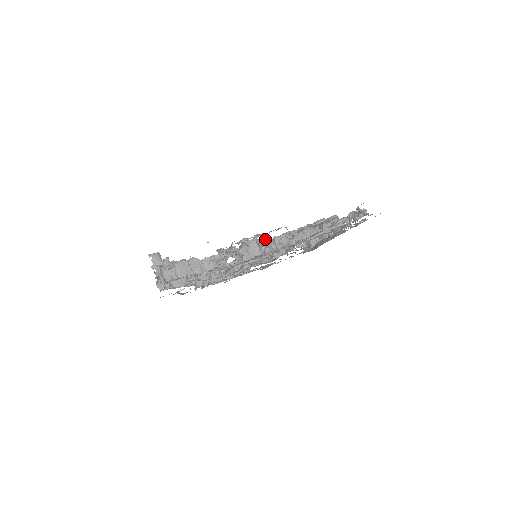
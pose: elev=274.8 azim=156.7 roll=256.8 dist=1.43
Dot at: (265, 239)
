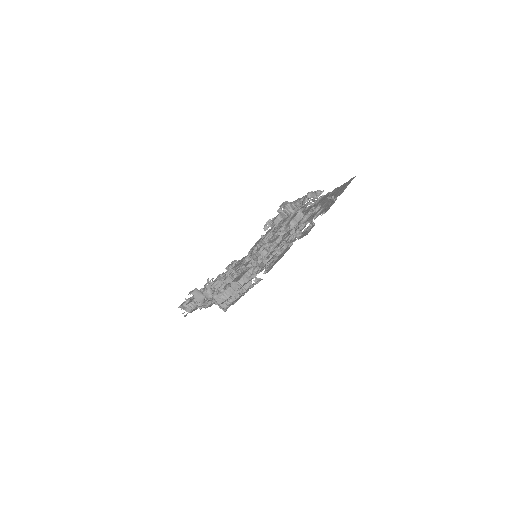
Dot at: (267, 244)
